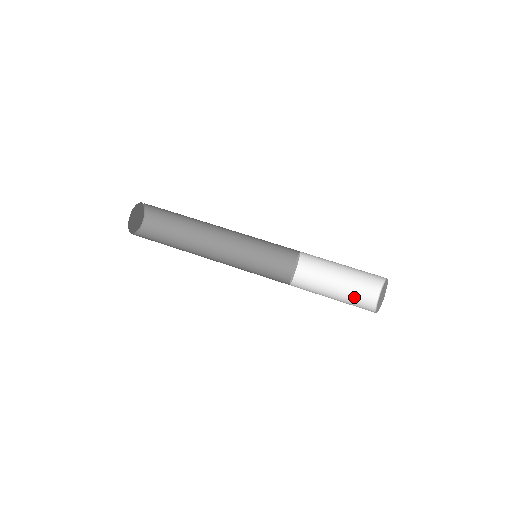
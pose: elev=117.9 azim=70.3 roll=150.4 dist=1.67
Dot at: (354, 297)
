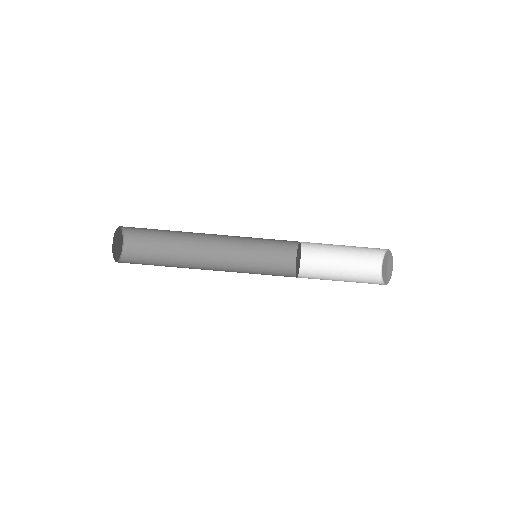
Dot at: (360, 259)
